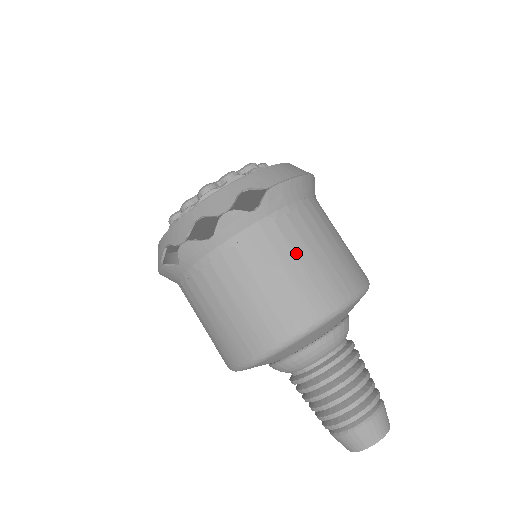
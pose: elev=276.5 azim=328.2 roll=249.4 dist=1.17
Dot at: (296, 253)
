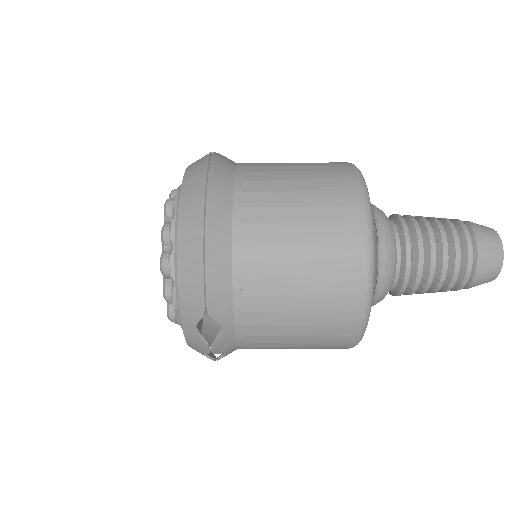
Dot at: (287, 311)
